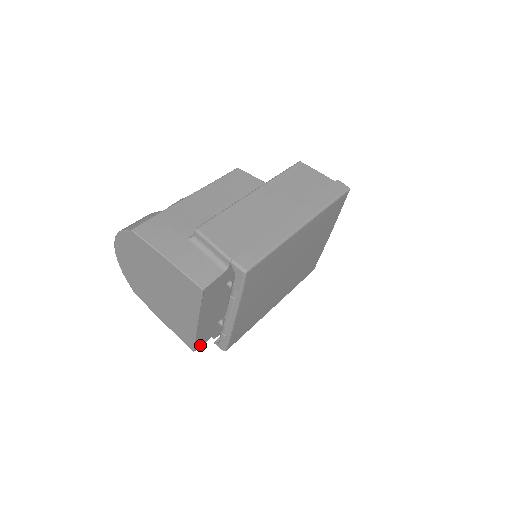
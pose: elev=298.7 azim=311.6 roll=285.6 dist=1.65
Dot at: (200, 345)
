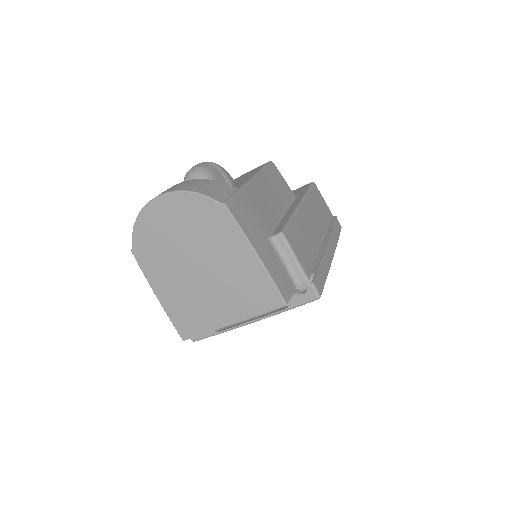
Dot at: occluded
